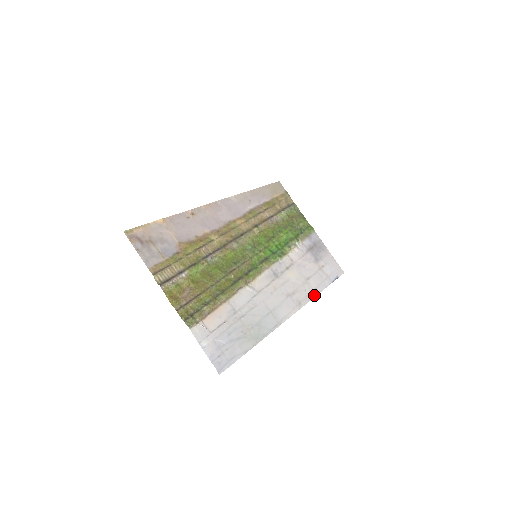
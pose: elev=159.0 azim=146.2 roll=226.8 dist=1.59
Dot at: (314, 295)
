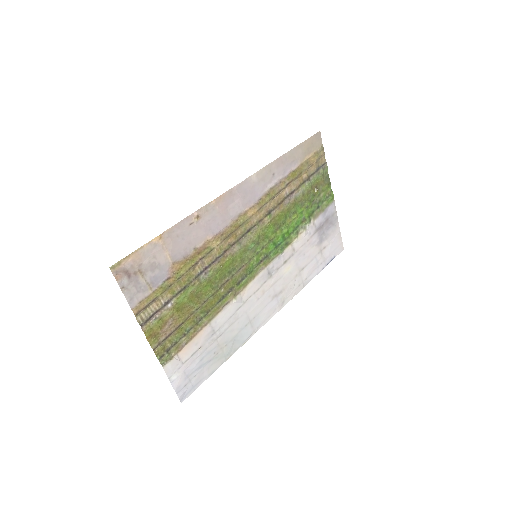
Dot at: (301, 288)
